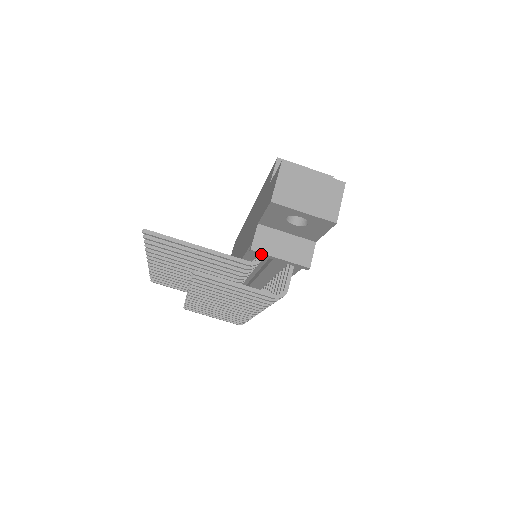
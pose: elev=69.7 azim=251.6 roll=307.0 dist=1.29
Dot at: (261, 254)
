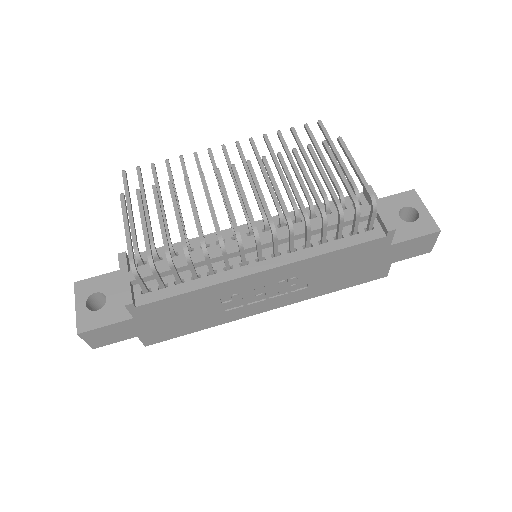
Dot at: occluded
